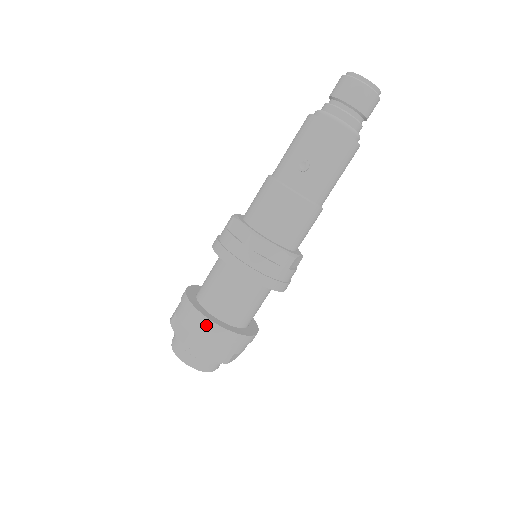
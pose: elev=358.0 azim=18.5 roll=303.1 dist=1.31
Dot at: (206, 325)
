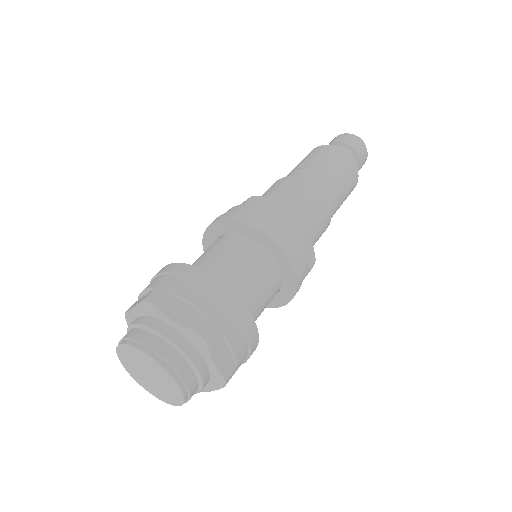
Dot at: (183, 271)
